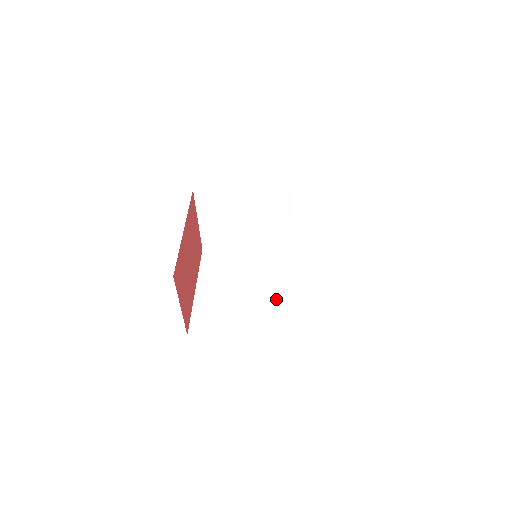
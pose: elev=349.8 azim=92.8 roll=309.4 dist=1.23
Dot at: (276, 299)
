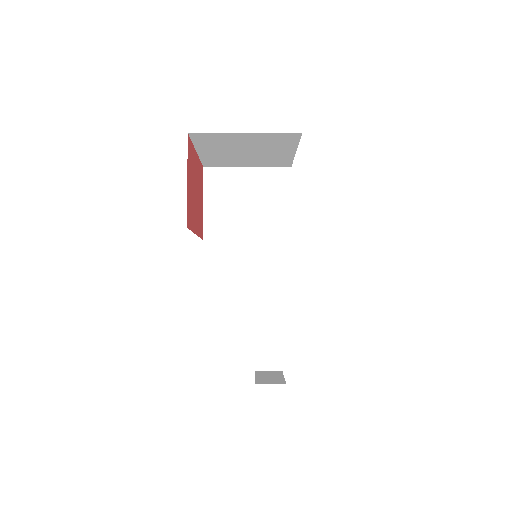
Dot at: occluded
